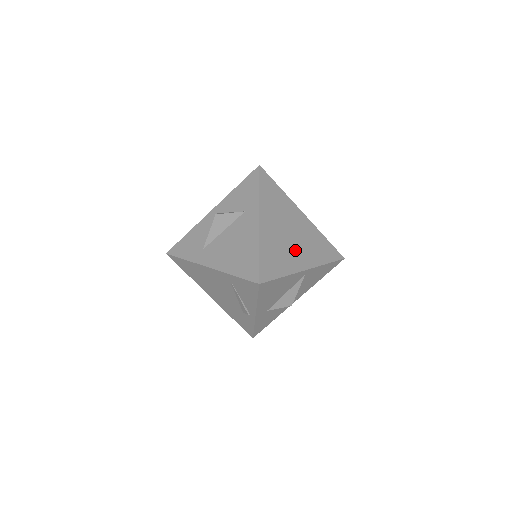
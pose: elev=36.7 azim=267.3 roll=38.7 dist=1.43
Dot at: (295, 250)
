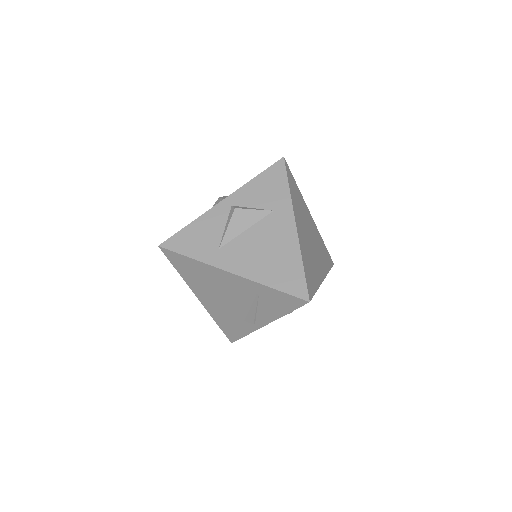
Dot at: (316, 258)
